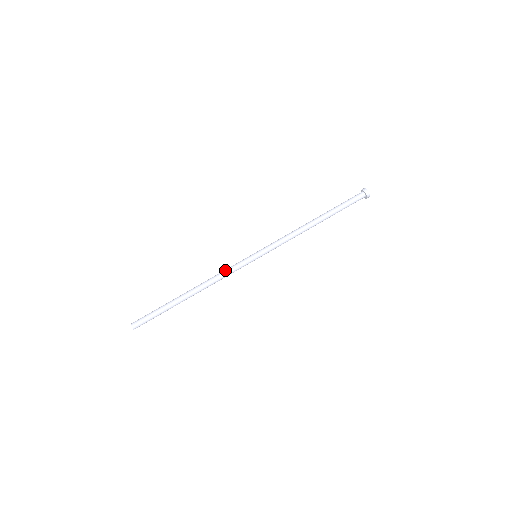
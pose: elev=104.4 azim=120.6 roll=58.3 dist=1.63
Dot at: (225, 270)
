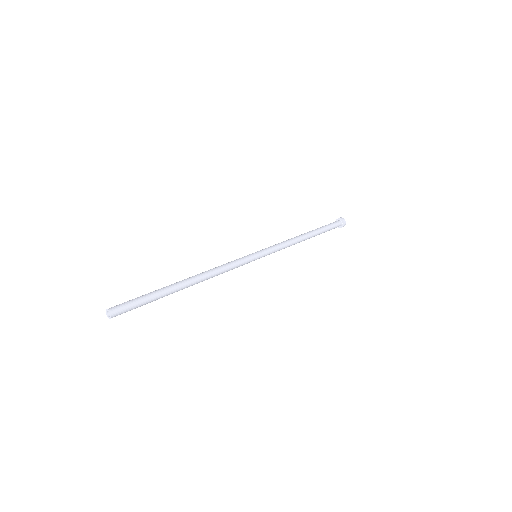
Dot at: occluded
